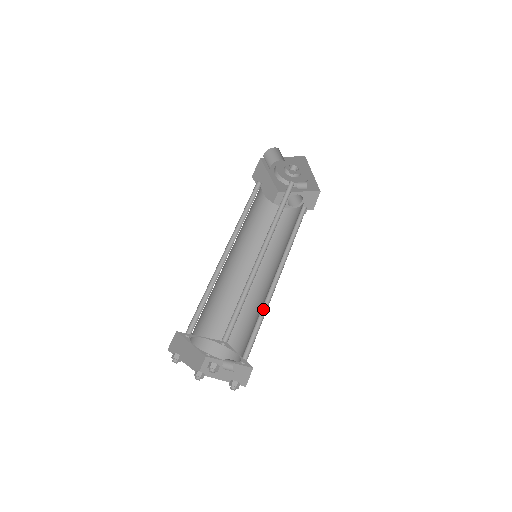
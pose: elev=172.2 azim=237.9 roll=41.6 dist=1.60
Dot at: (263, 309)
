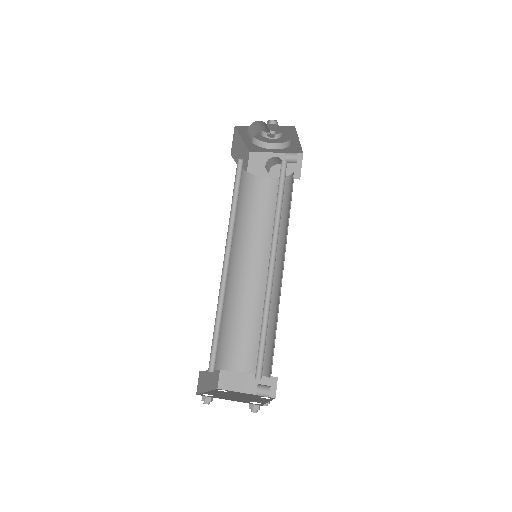
Dot at: occluded
